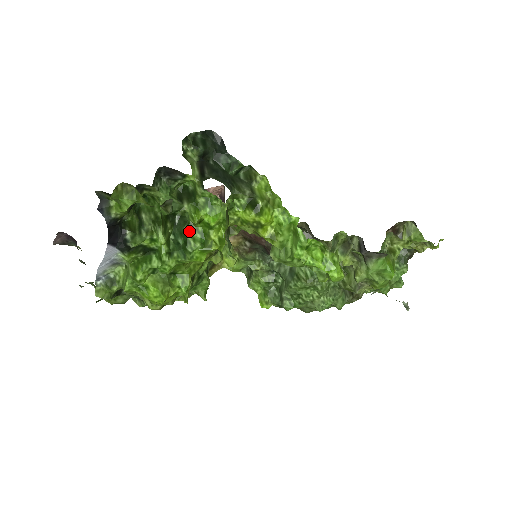
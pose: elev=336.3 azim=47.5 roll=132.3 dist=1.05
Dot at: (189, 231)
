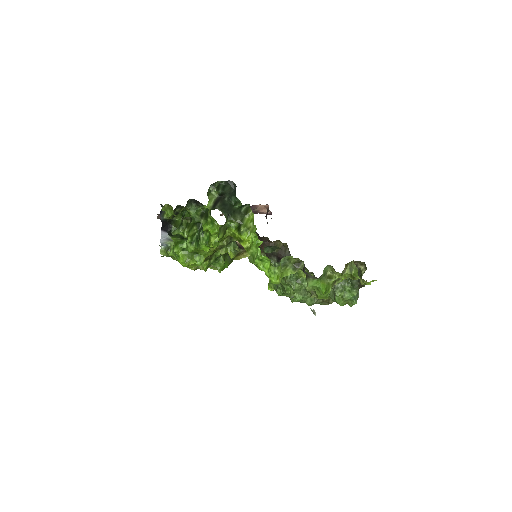
Dot at: (202, 234)
